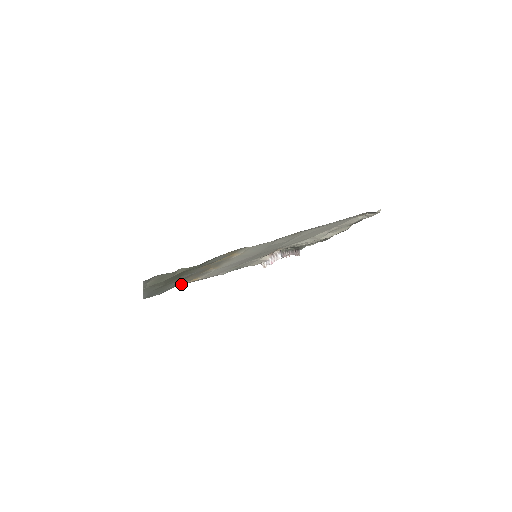
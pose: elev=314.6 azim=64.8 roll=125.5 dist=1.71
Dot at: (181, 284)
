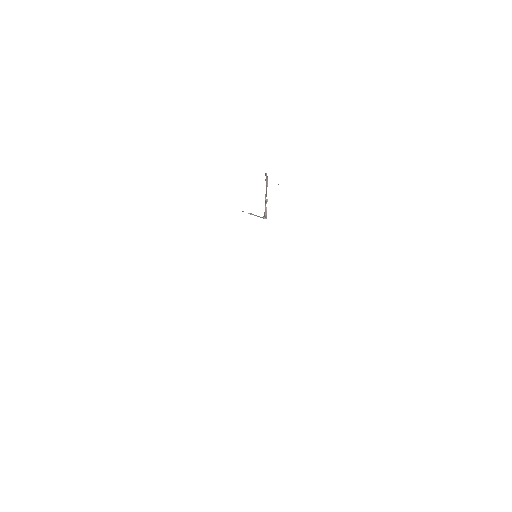
Dot at: occluded
